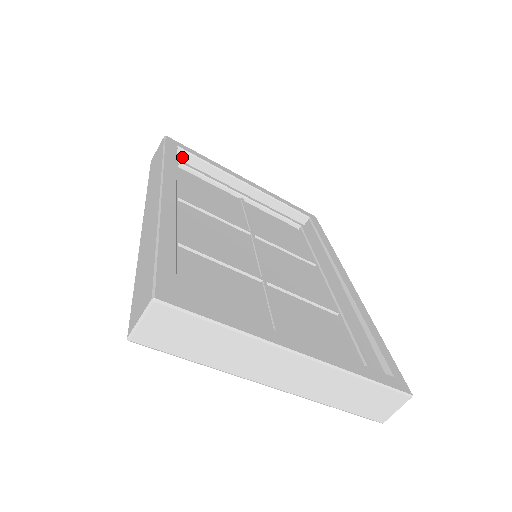
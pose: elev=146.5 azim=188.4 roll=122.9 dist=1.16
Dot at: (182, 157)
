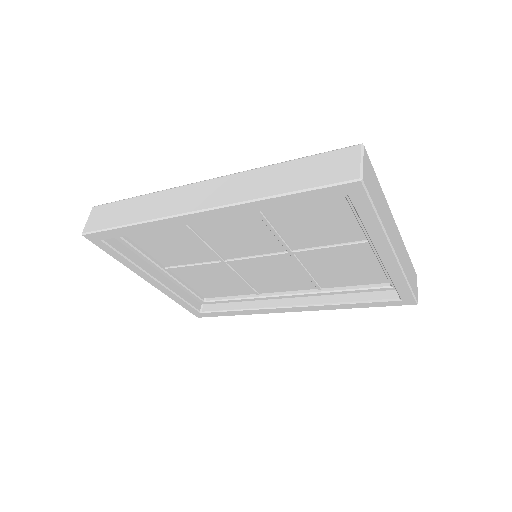
Dot at: occluded
